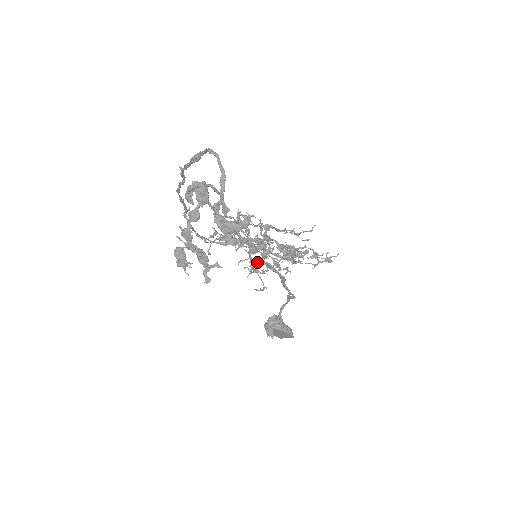
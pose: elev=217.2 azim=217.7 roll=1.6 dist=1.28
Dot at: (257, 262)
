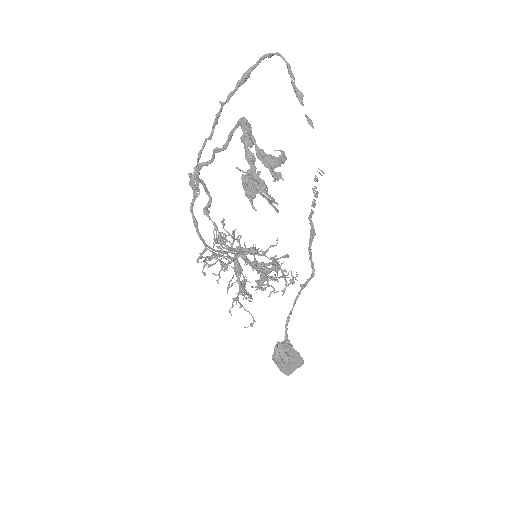
Dot at: (318, 172)
